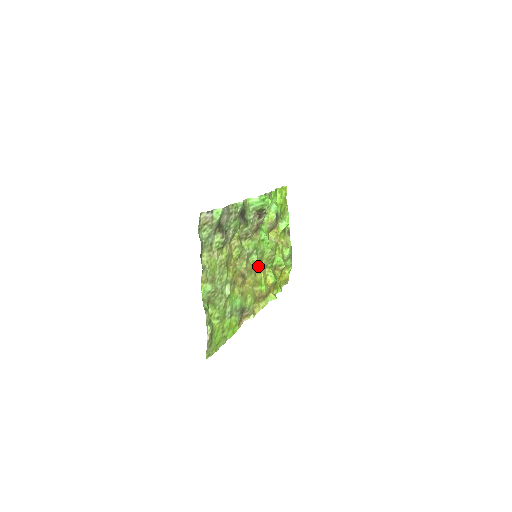
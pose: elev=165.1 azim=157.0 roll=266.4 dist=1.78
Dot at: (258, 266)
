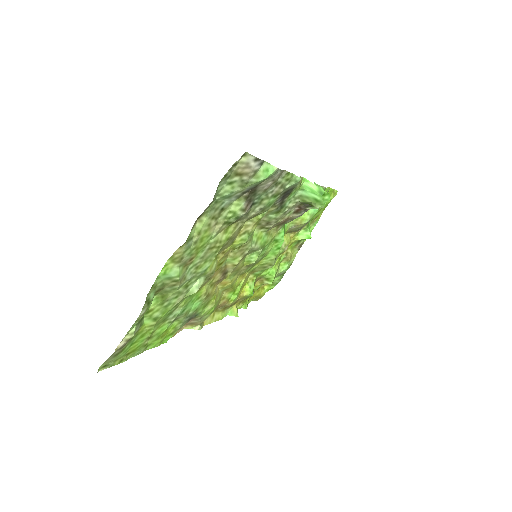
Dot at: (248, 269)
